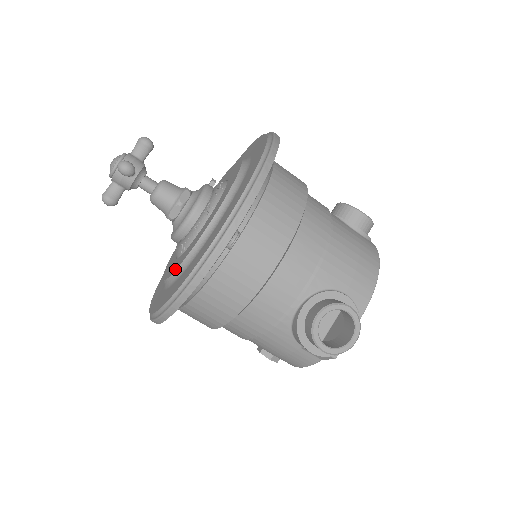
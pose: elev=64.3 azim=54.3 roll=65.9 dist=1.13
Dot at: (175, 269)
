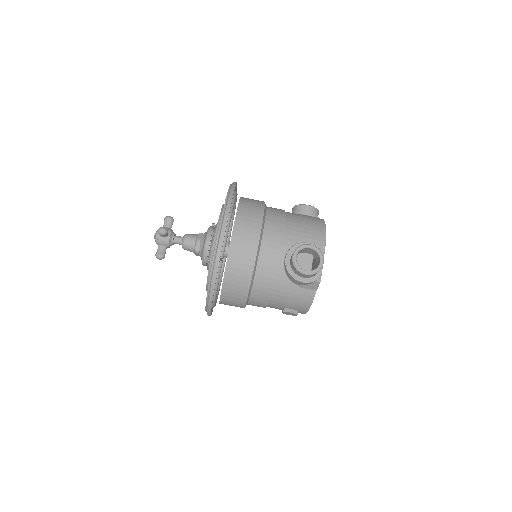
Dot at: (208, 271)
